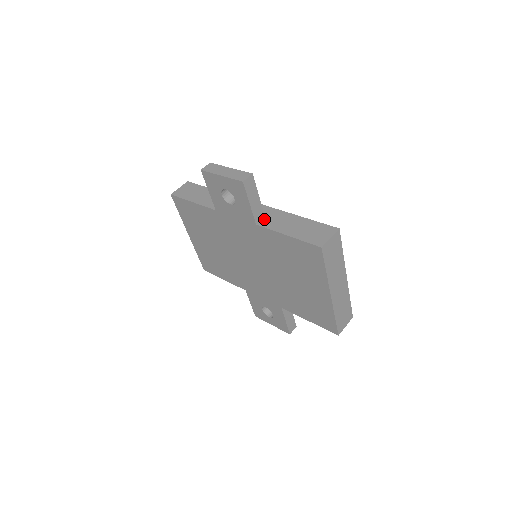
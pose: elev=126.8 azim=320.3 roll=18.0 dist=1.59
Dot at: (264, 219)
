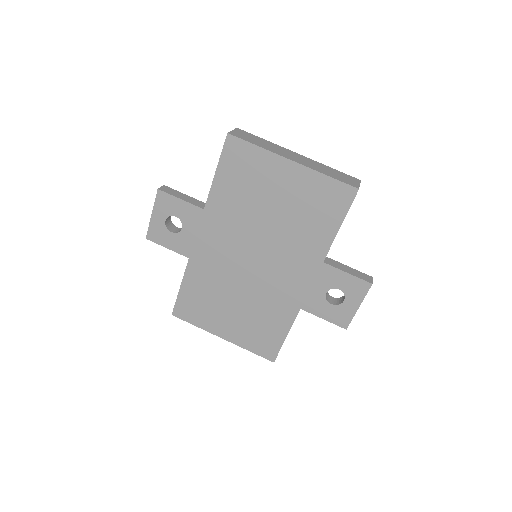
Dot at: occluded
